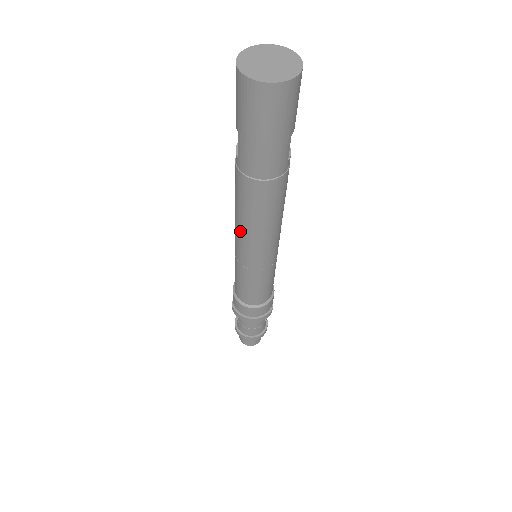
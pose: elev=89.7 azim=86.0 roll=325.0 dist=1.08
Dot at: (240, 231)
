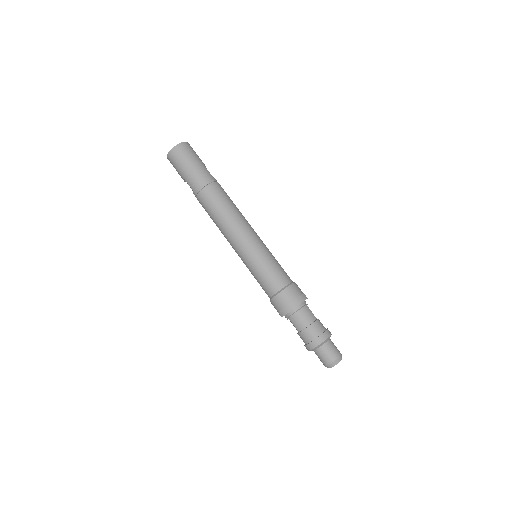
Dot at: (225, 230)
